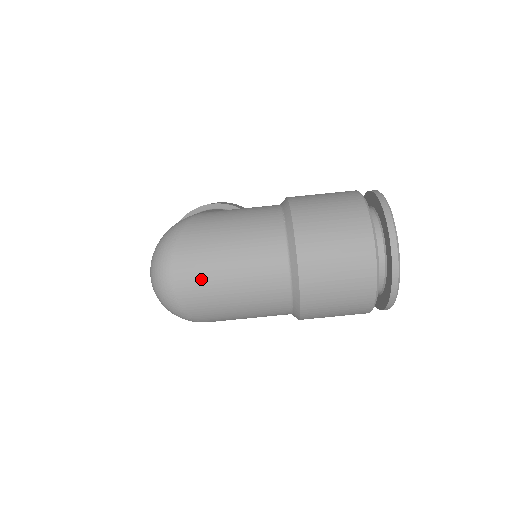
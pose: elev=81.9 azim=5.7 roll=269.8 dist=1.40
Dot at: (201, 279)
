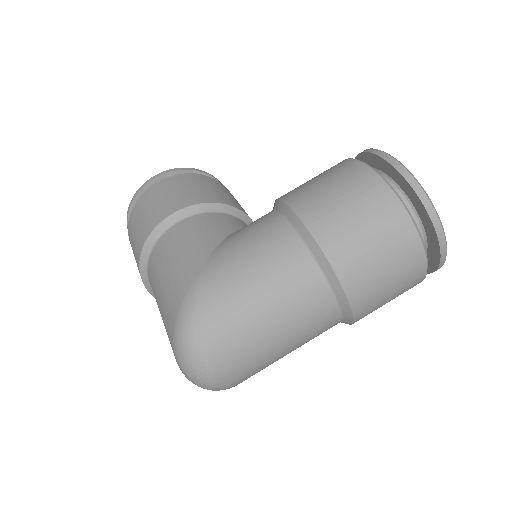
Dot at: (250, 361)
